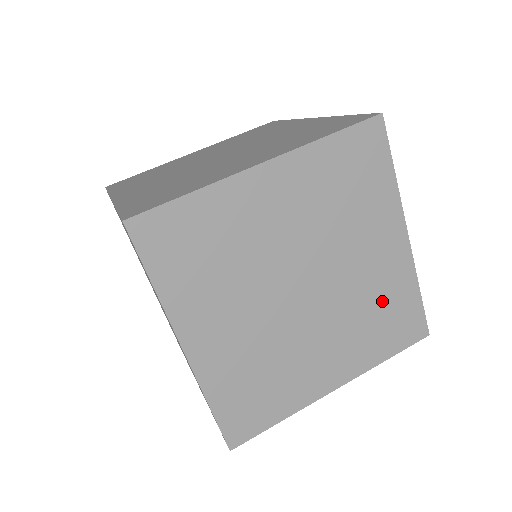
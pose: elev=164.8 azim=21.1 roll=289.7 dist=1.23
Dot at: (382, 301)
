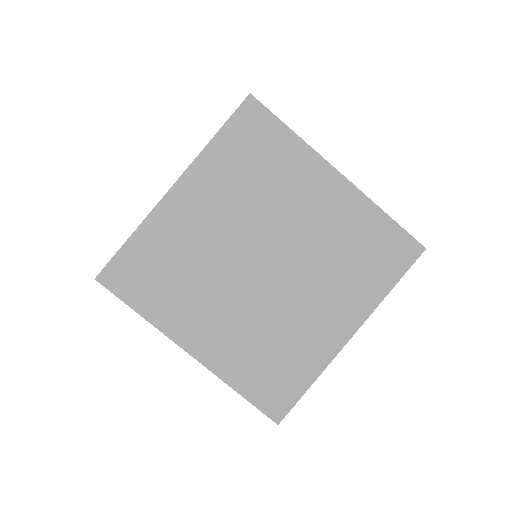
Dot at: (287, 349)
